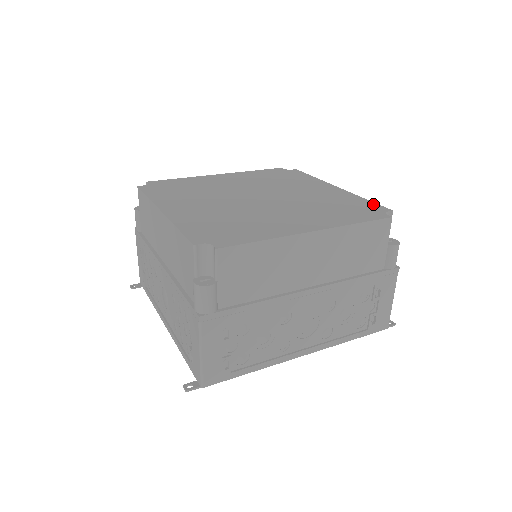
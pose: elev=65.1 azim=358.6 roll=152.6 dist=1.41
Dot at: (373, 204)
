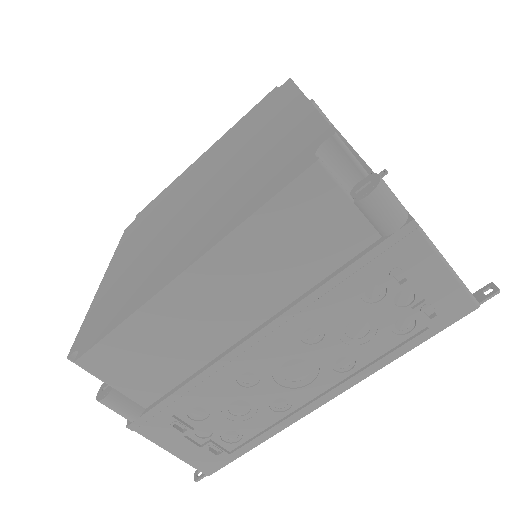
Dot at: (318, 127)
